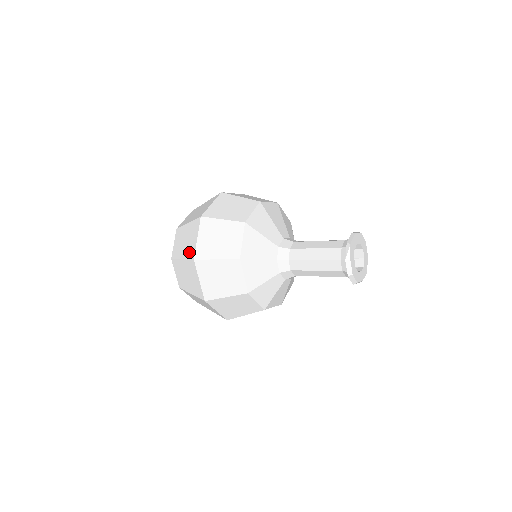
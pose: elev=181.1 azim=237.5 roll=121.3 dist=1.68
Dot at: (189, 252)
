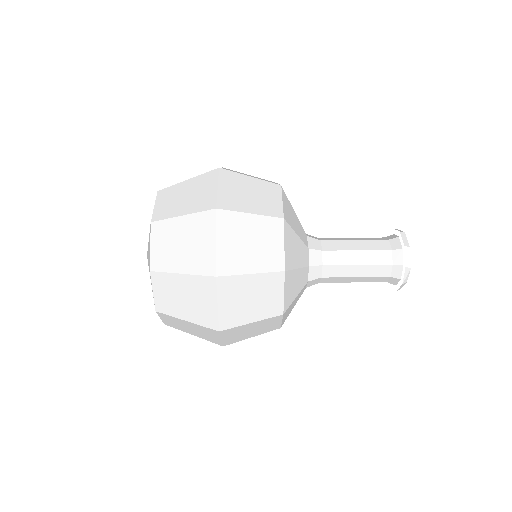
Dot at: (203, 318)
